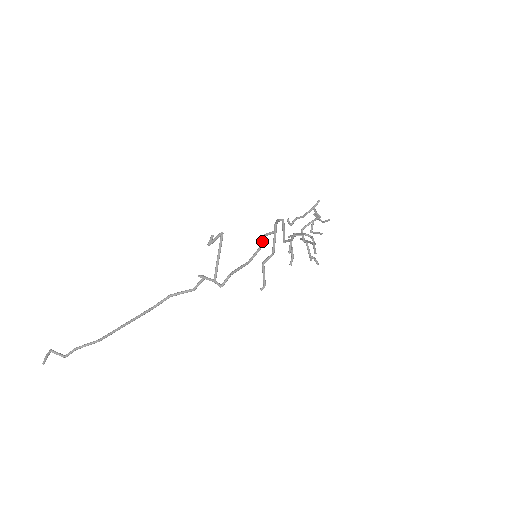
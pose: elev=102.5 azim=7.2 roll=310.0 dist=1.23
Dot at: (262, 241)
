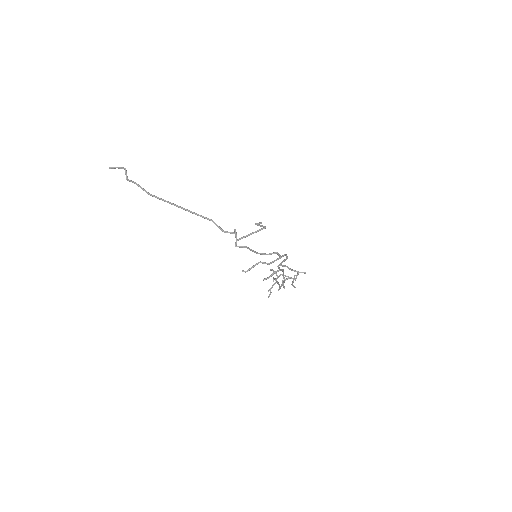
Dot at: (273, 253)
